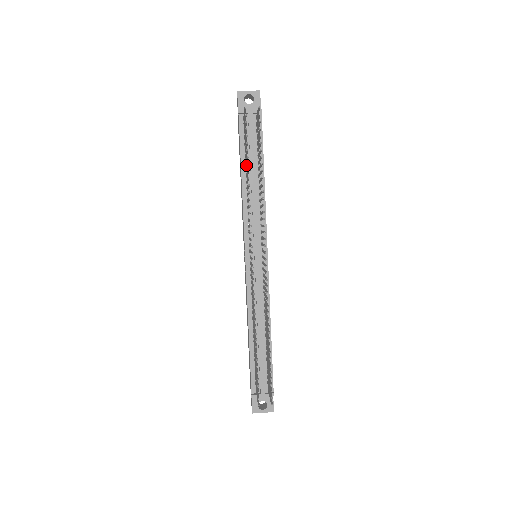
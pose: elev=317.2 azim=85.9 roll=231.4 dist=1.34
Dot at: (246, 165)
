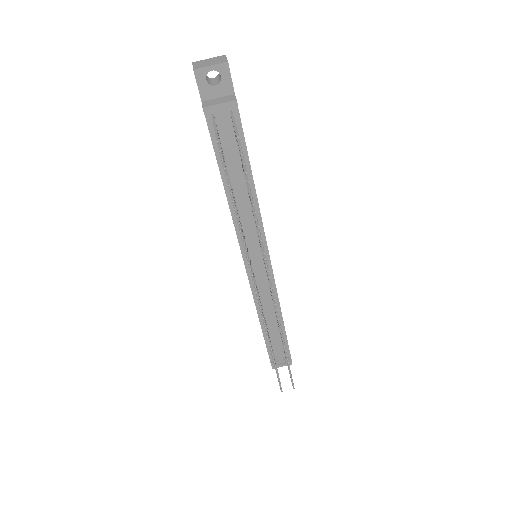
Dot at: occluded
